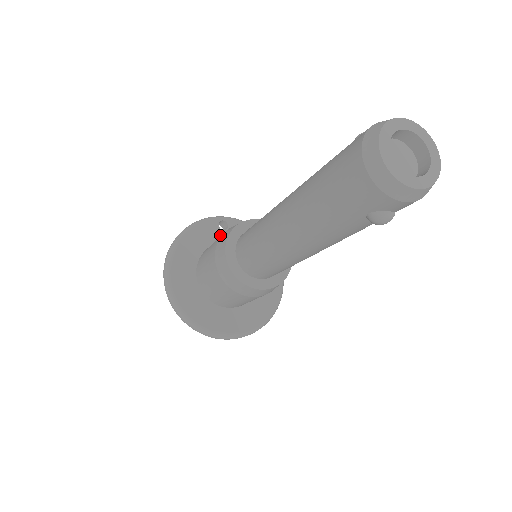
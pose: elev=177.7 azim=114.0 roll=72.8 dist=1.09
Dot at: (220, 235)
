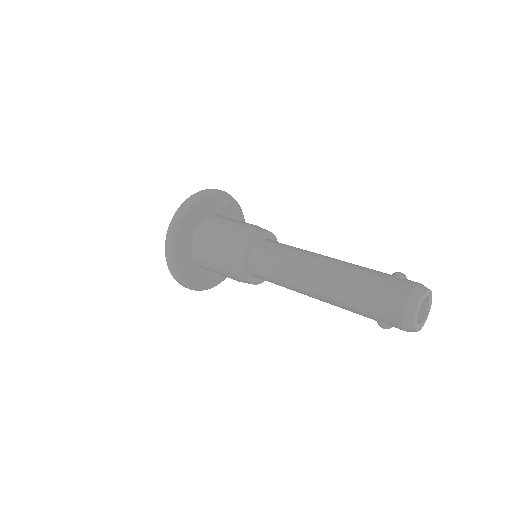
Dot at: (220, 208)
